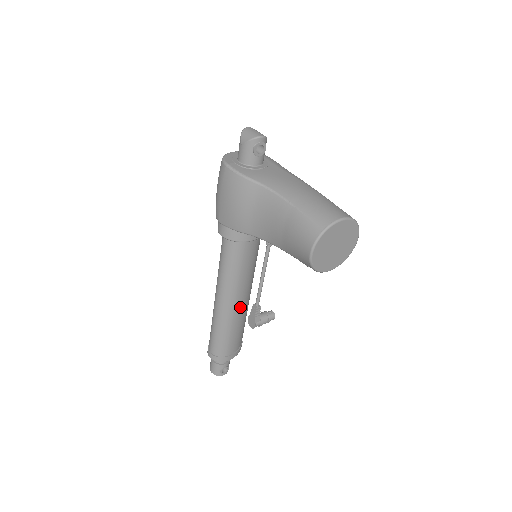
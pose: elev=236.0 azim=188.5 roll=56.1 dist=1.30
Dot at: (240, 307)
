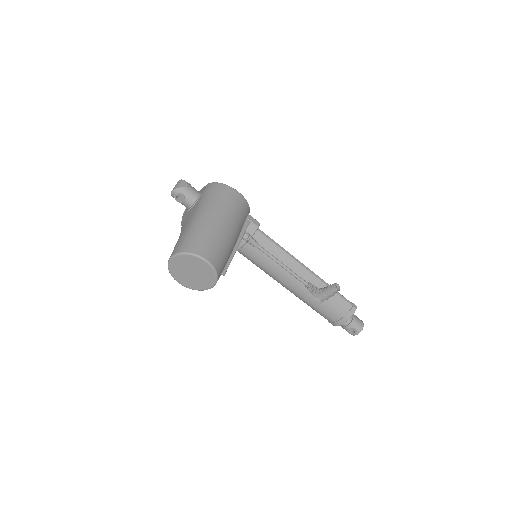
Dot at: (299, 287)
